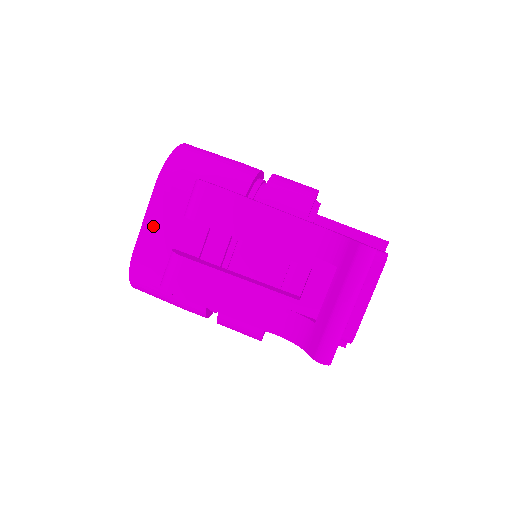
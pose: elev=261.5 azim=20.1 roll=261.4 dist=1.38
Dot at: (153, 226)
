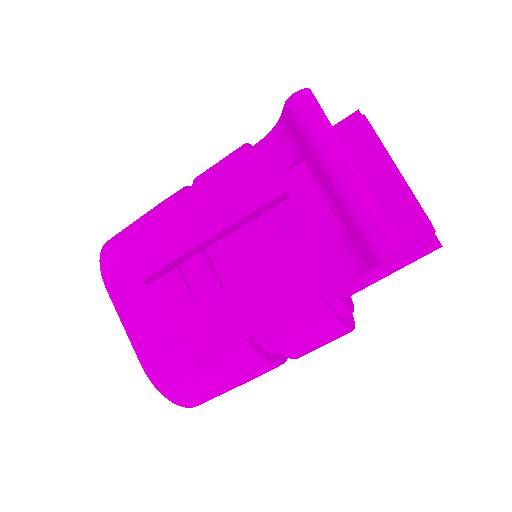
Dot at: (136, 325)
